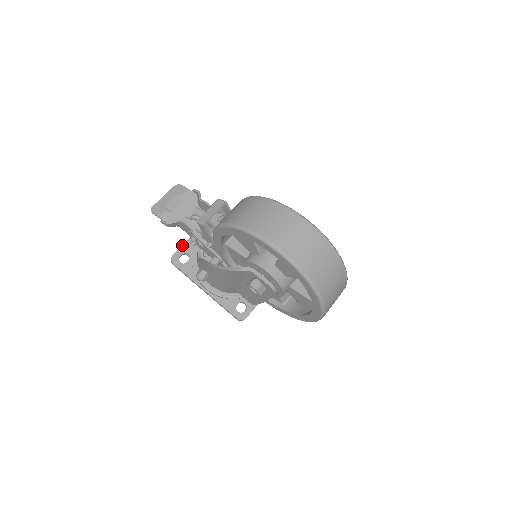
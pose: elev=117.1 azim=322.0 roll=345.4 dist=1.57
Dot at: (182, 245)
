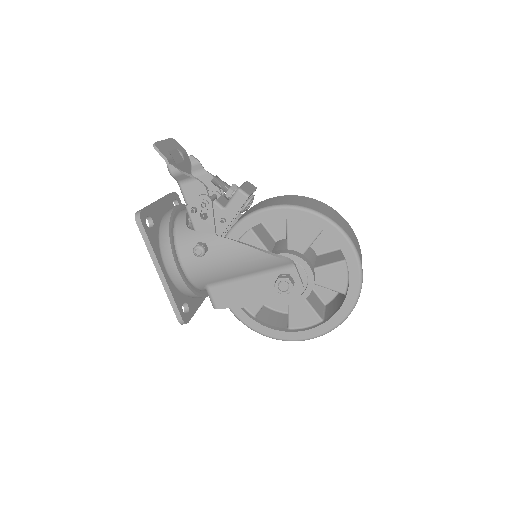
Dot at: (149, 205)
